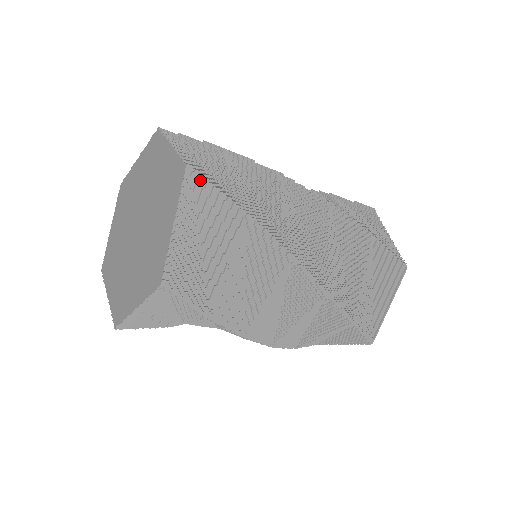
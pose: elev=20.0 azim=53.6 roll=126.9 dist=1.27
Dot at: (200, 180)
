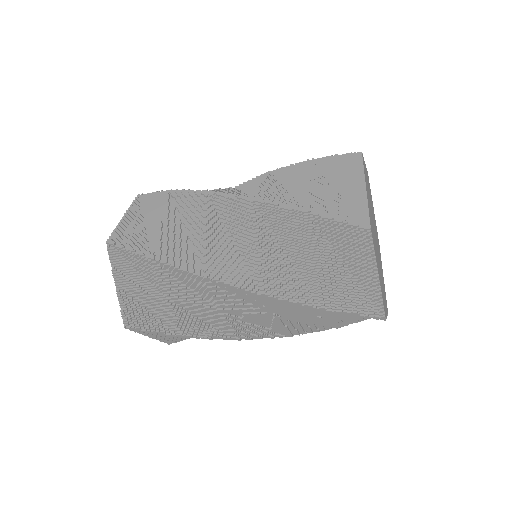
Dot at: (144, 196)
